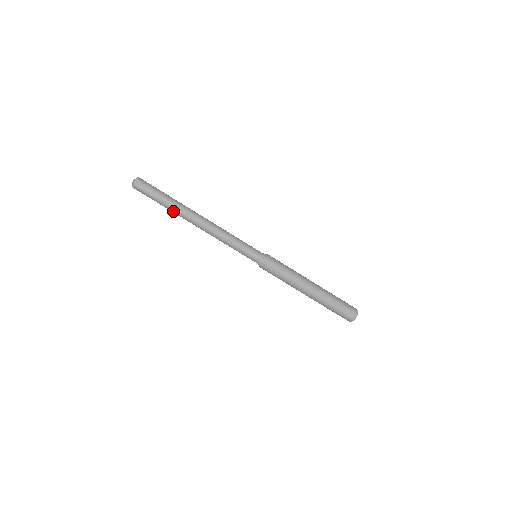
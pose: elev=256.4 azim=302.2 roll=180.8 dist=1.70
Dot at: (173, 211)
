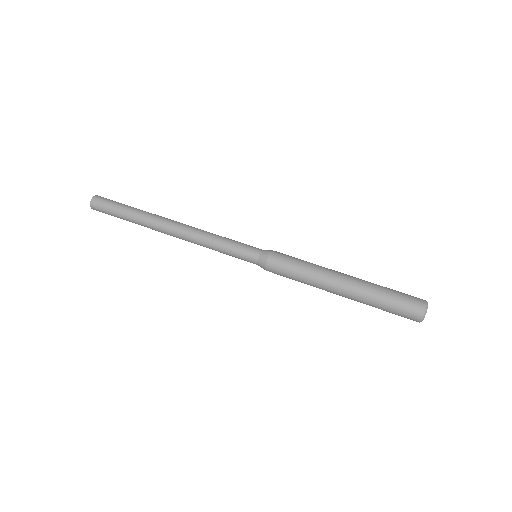
Dot at: (141, 217)
